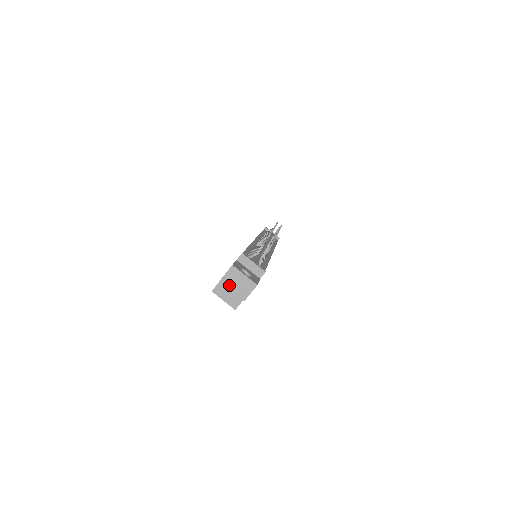
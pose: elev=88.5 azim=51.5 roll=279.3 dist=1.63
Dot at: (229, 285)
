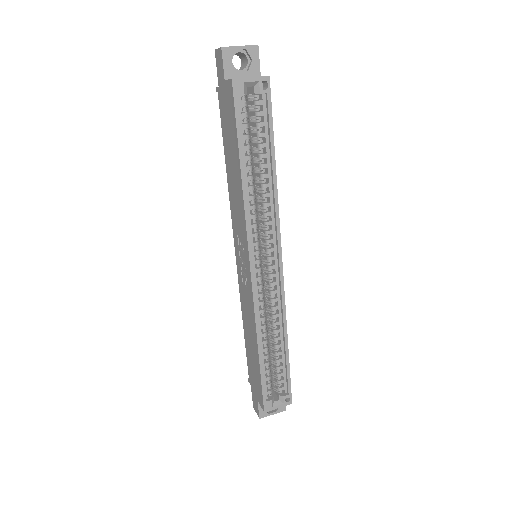
Dot at: (232, 47)
